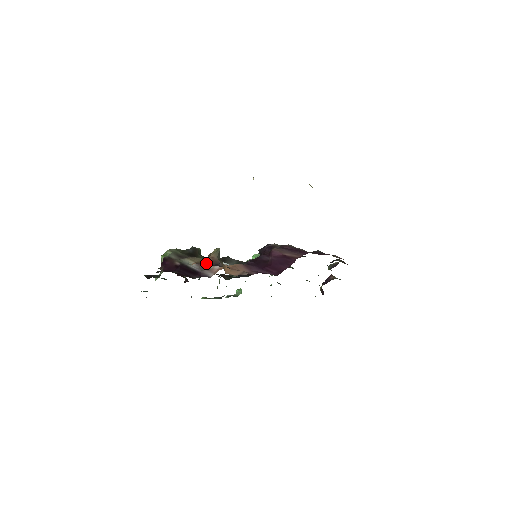
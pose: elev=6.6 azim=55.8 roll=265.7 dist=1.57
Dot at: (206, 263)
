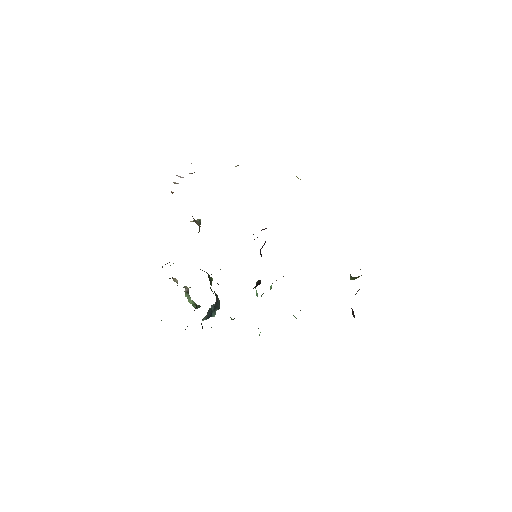
Dot at: occluded
